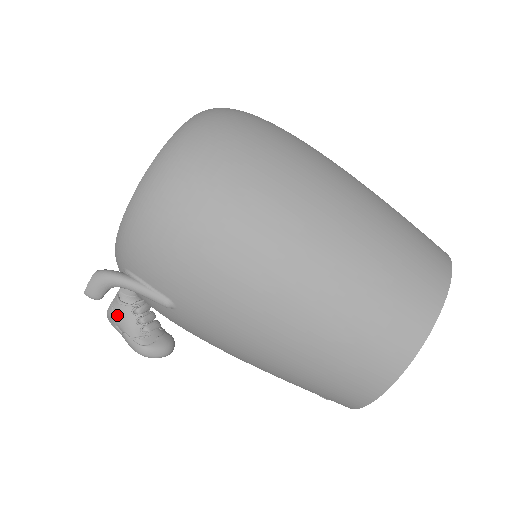
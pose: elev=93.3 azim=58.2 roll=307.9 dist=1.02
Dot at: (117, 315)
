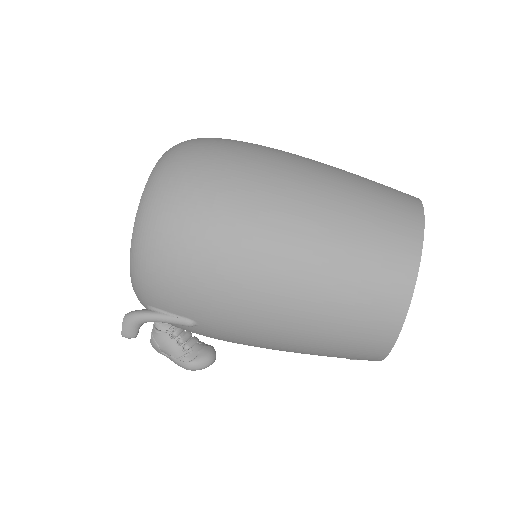
Dot at: (159, 343)
